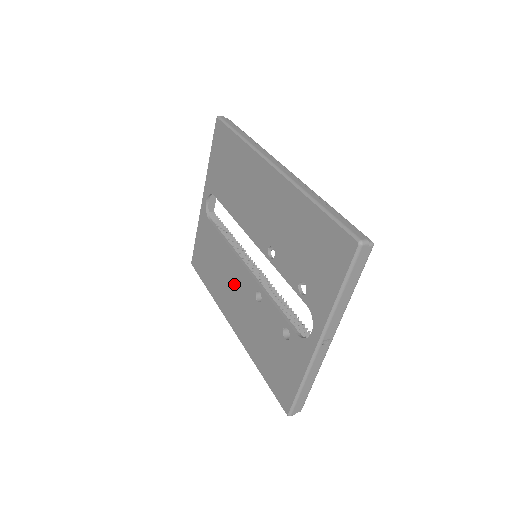
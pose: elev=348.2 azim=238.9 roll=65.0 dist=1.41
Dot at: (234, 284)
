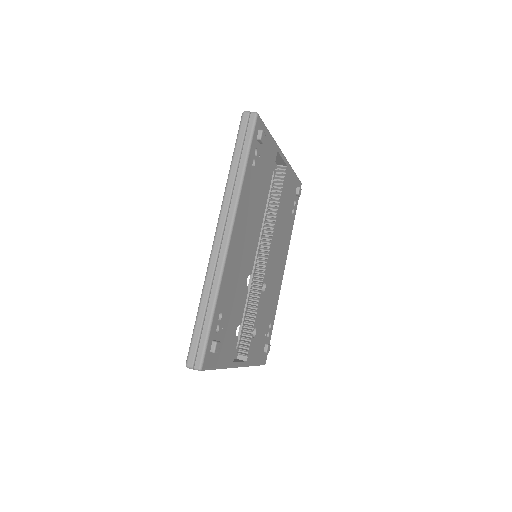
Dot at: occluded
